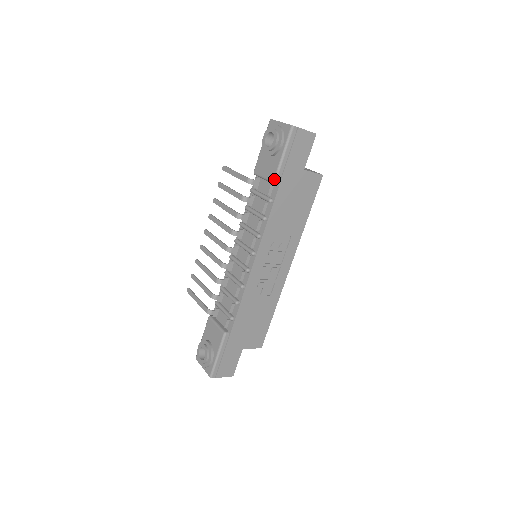
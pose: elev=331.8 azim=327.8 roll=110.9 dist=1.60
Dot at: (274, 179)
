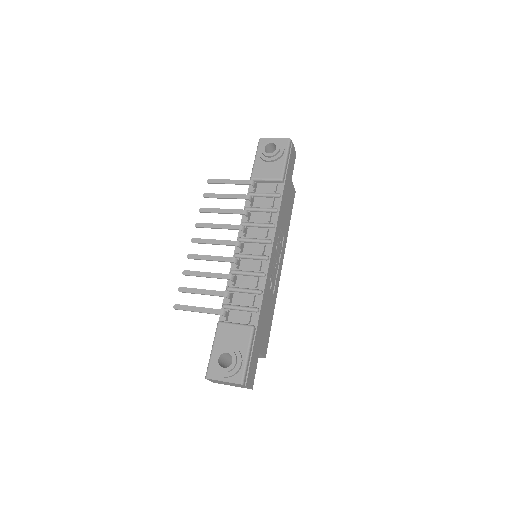
Dot at: (282, 176)
